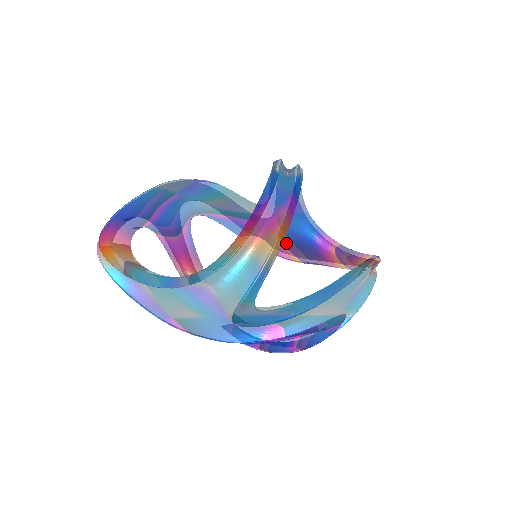
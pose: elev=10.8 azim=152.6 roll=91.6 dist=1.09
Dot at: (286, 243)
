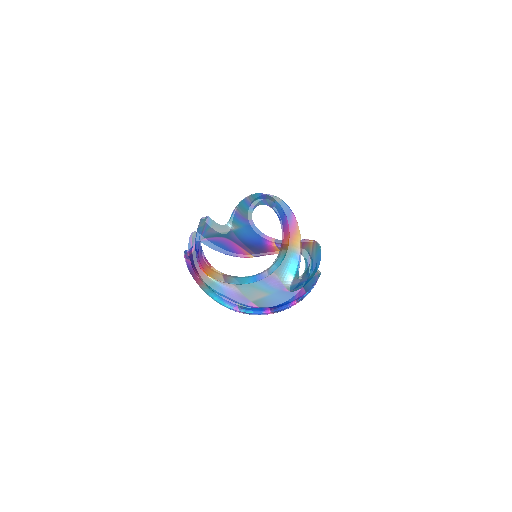
Dot at: (244, 247)
